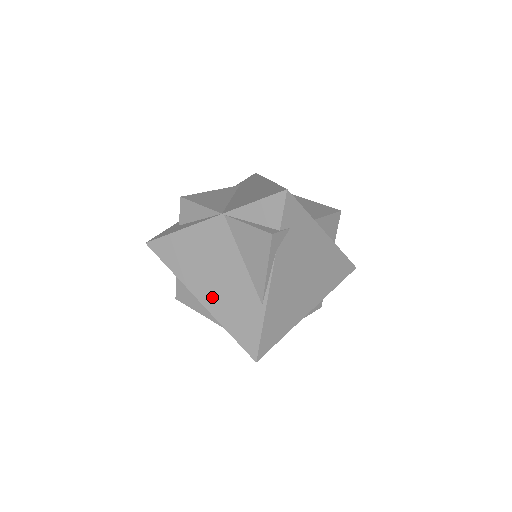
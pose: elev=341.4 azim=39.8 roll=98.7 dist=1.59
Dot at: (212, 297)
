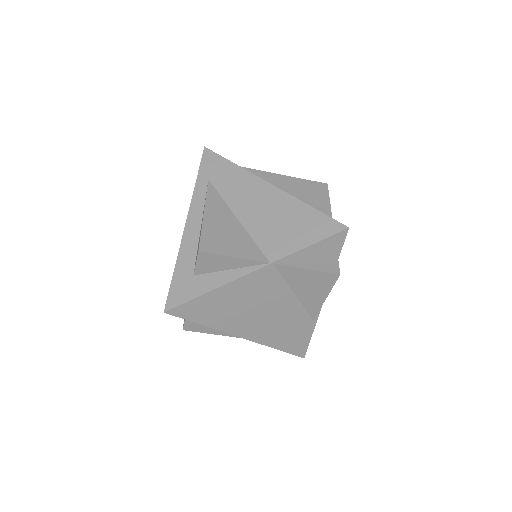
Dot at: (258, 331)
